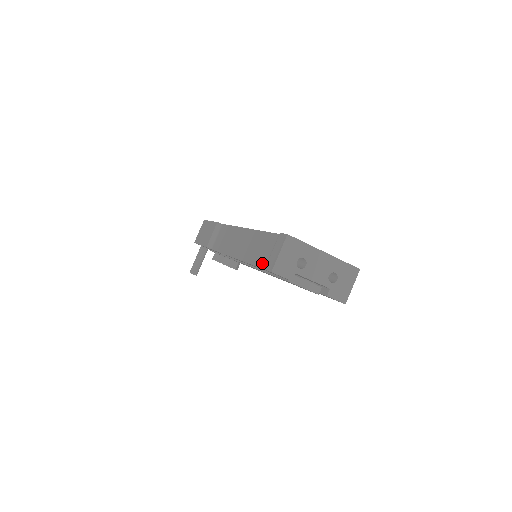
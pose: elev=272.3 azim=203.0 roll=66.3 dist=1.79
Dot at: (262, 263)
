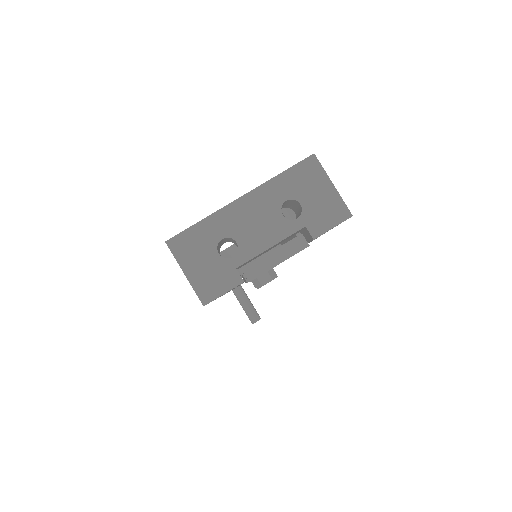
Dot at: occluded
